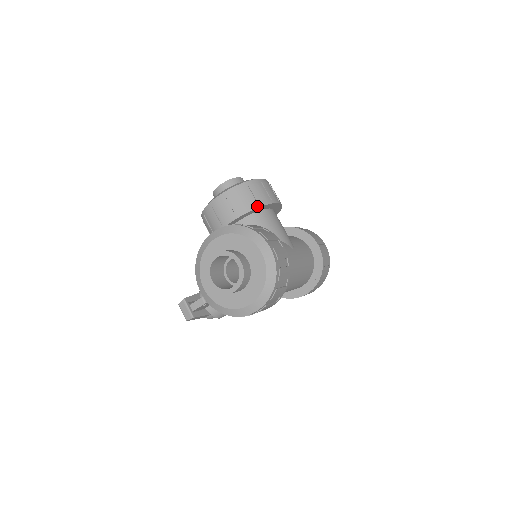
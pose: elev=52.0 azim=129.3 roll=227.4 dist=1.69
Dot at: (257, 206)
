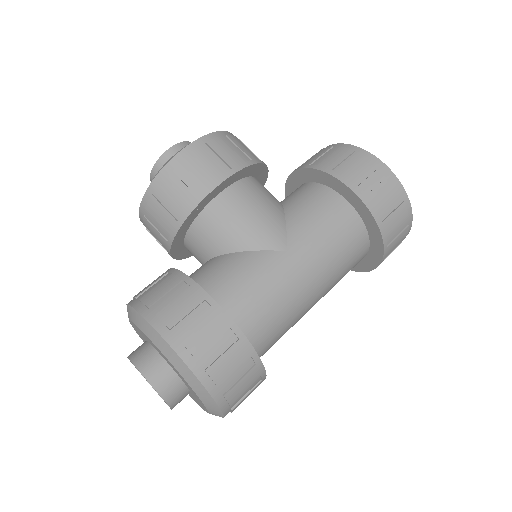
Dot at: (183, 217)
